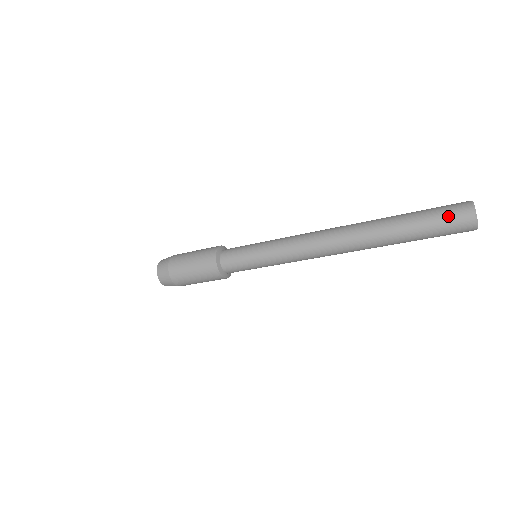
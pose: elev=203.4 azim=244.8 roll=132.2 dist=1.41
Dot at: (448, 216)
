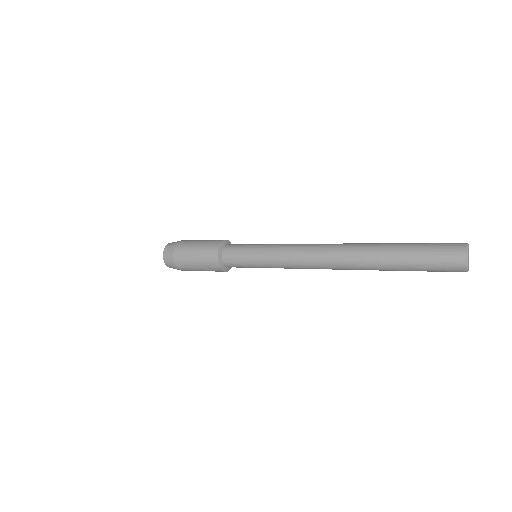
Dot at: (441, 267)
